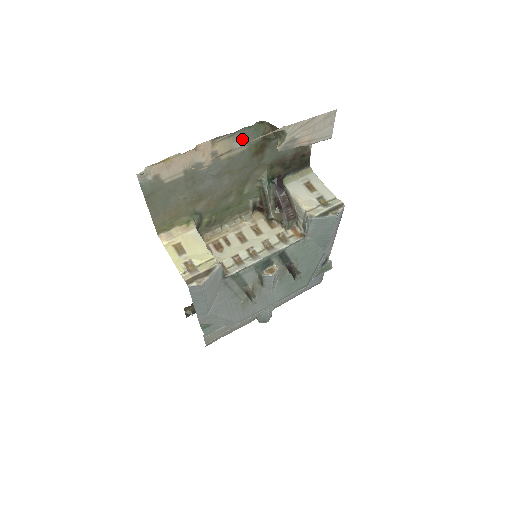
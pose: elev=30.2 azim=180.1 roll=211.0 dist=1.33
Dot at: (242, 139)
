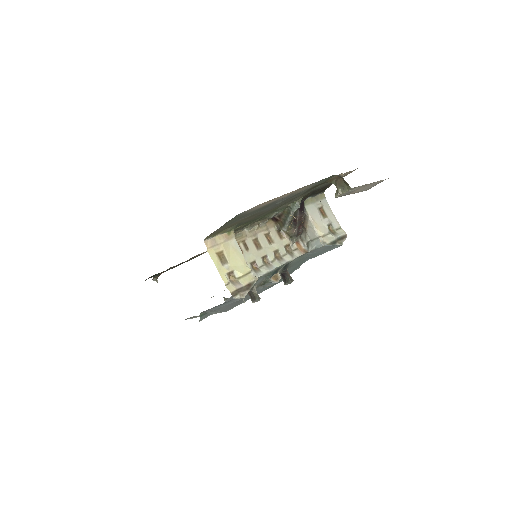
Dot at: (316, 183)
